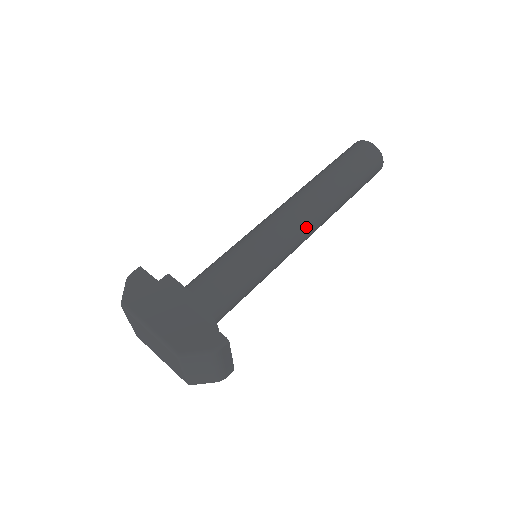
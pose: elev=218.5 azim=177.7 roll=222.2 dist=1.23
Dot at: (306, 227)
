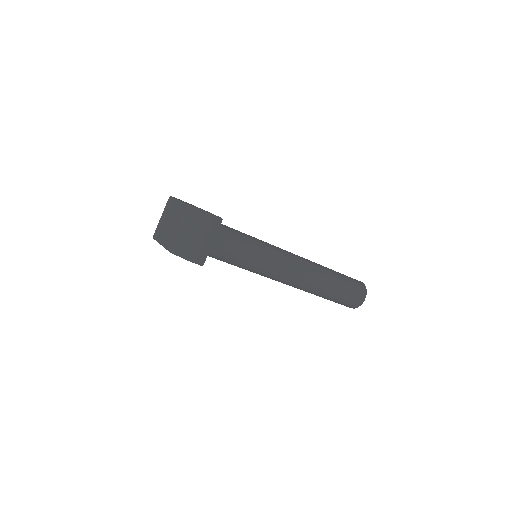
Dot at: (297, 265)
